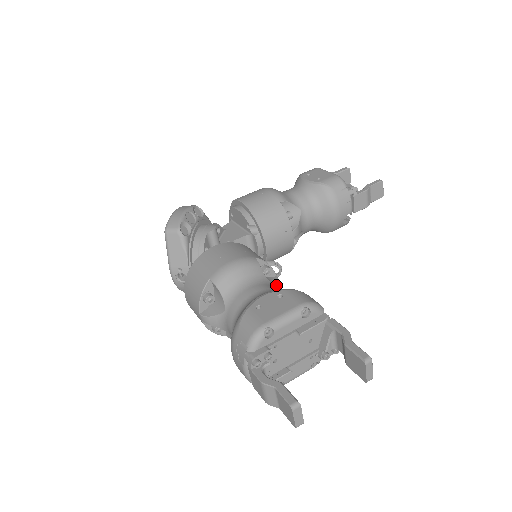
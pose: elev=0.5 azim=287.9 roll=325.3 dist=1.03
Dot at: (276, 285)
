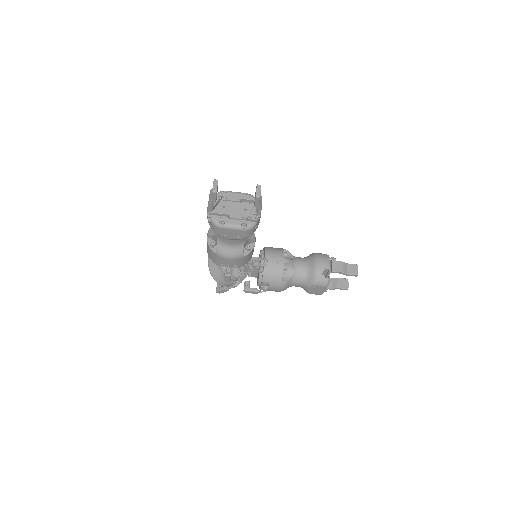
Dot at: occluded
